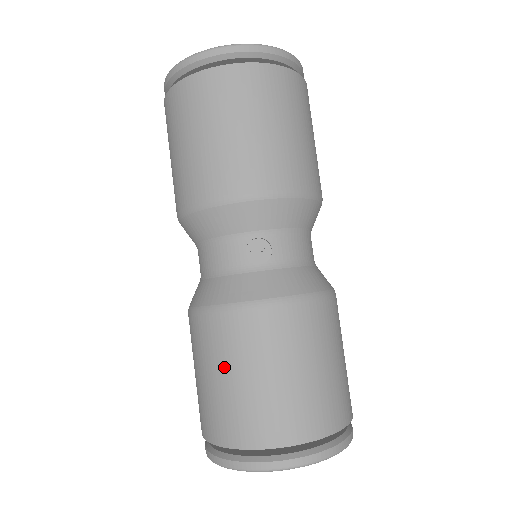
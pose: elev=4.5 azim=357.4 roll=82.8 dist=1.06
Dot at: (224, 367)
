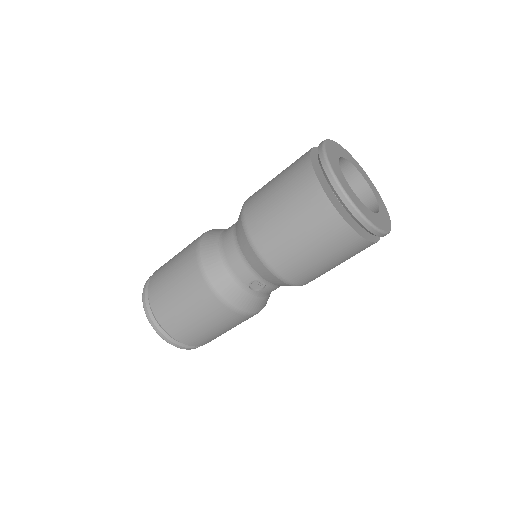
Dot at: (189, 305)
